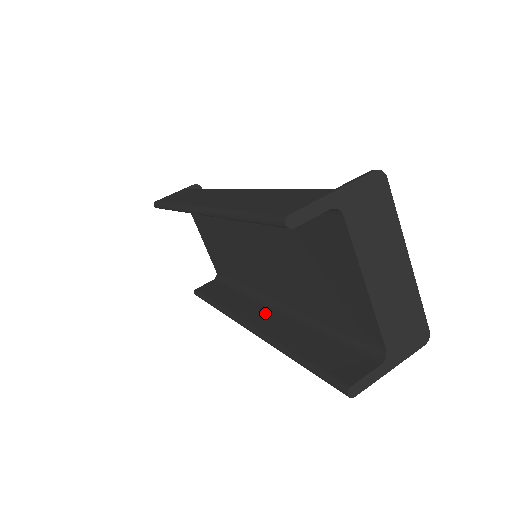
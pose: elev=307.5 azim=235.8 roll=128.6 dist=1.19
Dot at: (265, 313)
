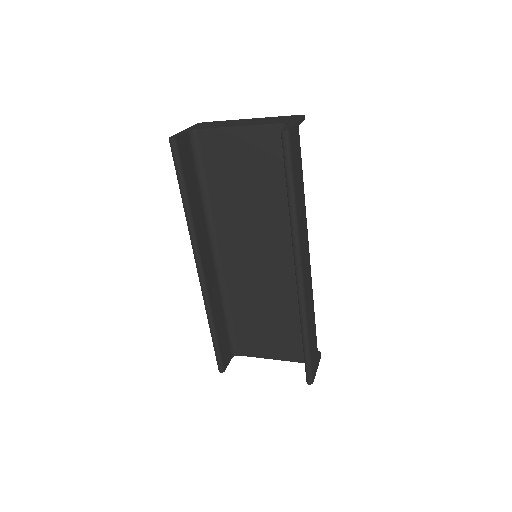
Dot at: occluded
